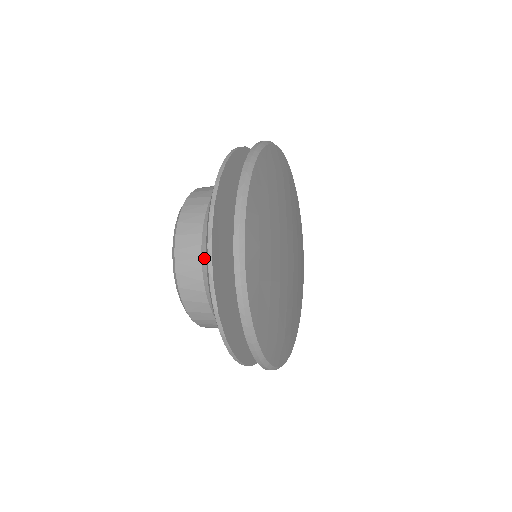
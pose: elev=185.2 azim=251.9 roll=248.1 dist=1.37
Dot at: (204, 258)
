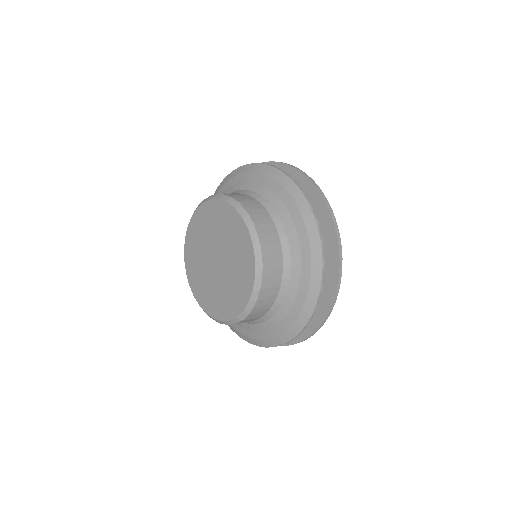
Dot at: (278, 304)
